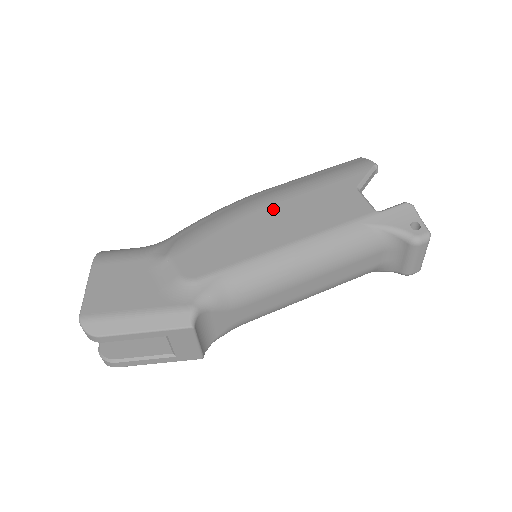
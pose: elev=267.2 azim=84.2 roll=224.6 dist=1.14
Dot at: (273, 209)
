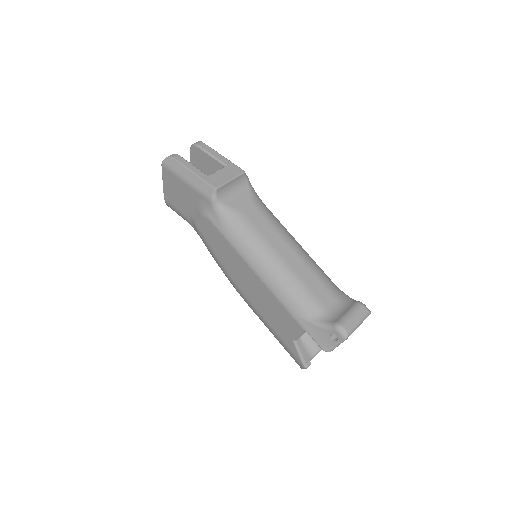
Dot at: occluded
